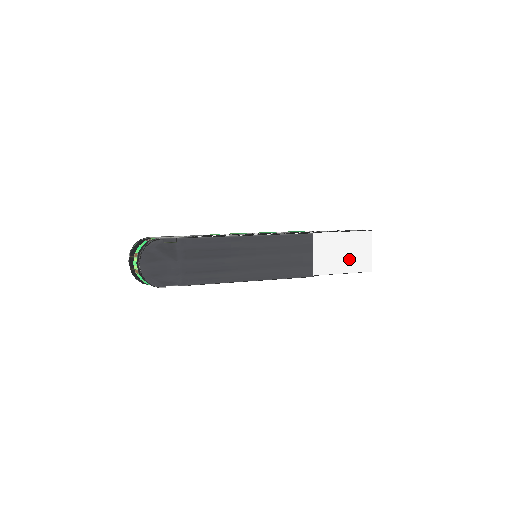
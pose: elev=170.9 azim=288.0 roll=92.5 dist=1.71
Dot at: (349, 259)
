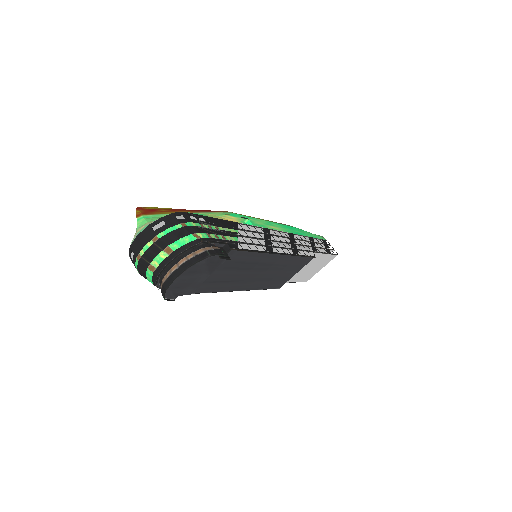
Dot at: (307, 272)
